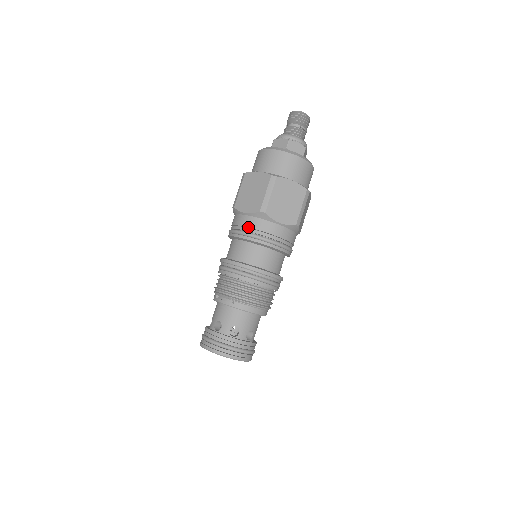
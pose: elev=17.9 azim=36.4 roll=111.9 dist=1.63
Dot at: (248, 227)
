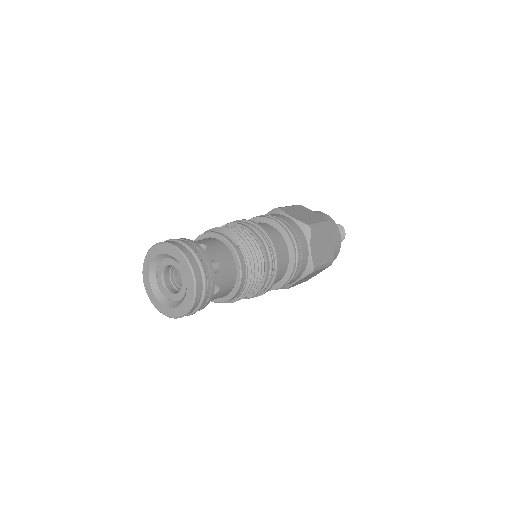
Dot at: (289, 224)
